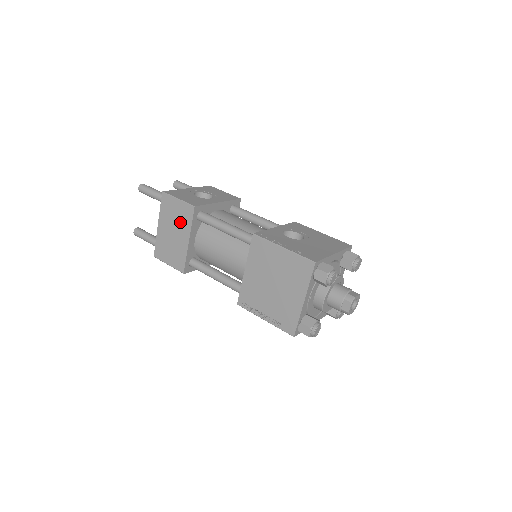
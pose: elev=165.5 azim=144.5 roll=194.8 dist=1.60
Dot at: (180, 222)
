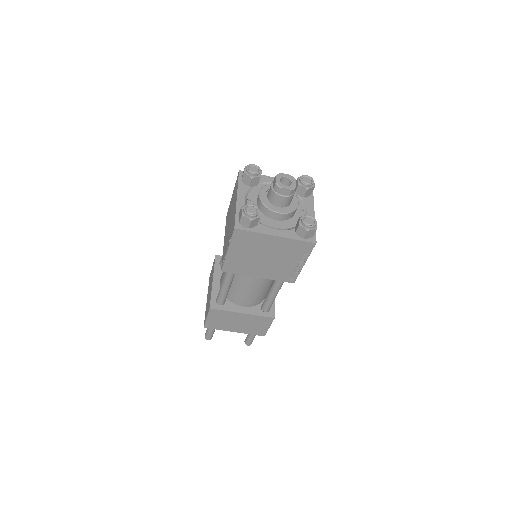
Dot at: occluded
